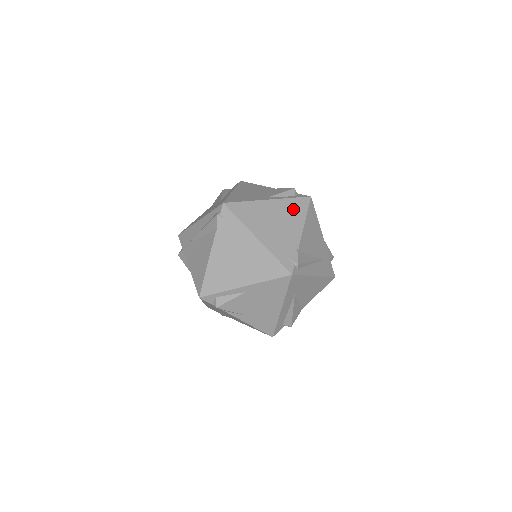
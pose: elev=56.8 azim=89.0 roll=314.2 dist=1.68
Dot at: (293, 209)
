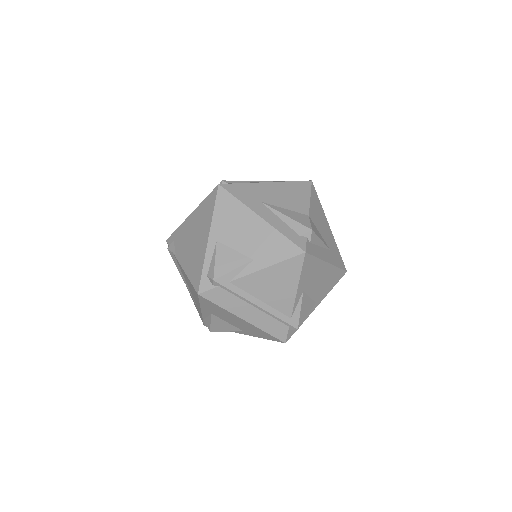
Dot at: occluded
